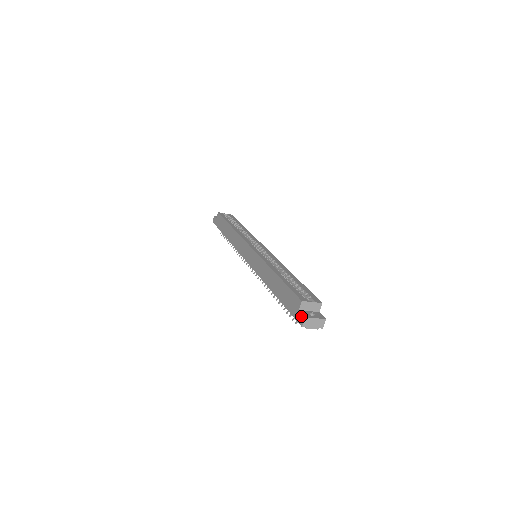
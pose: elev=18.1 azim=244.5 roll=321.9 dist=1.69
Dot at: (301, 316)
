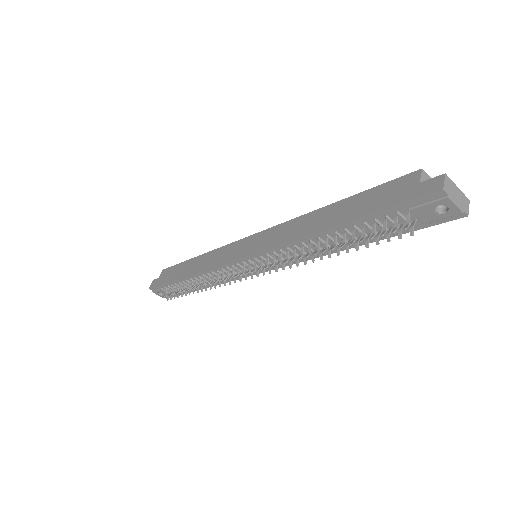
Dot at: (432, 180)
